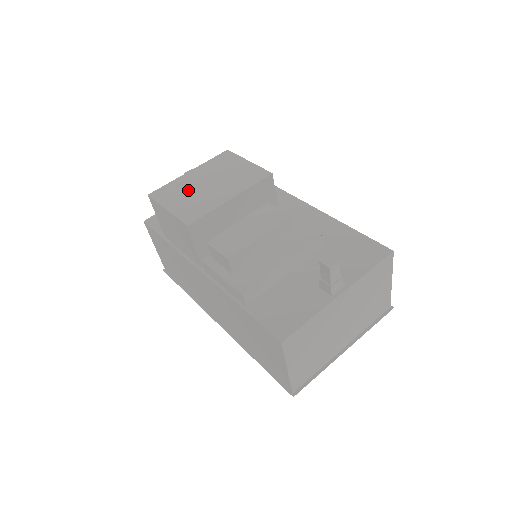
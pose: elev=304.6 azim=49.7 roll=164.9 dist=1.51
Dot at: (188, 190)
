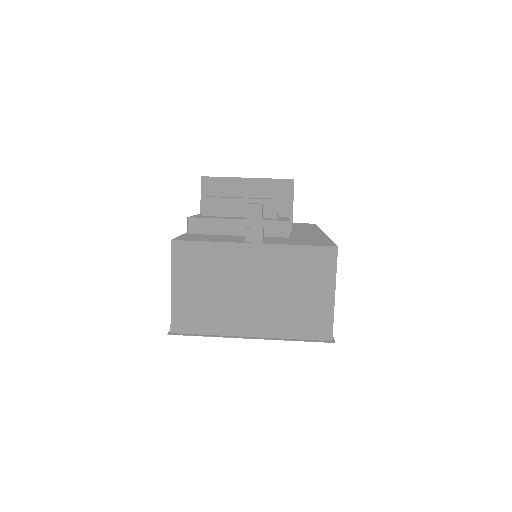
Dot at: occluded
